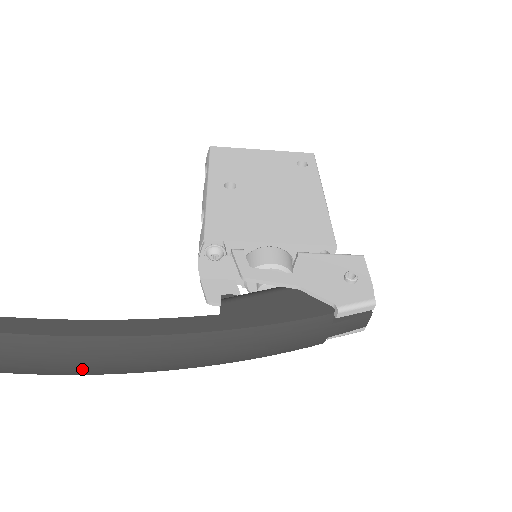
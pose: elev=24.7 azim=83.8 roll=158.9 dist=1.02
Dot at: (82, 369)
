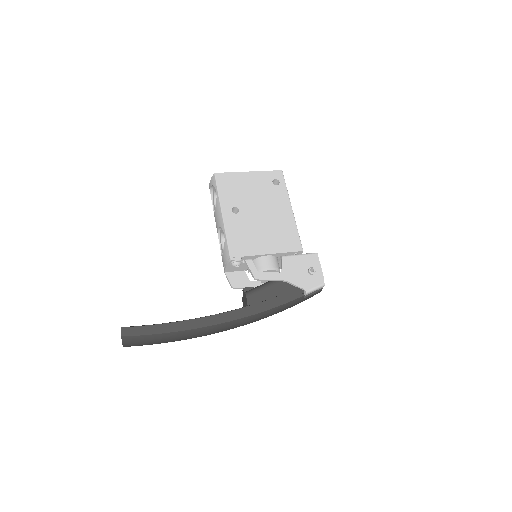
Dot at: occluded
